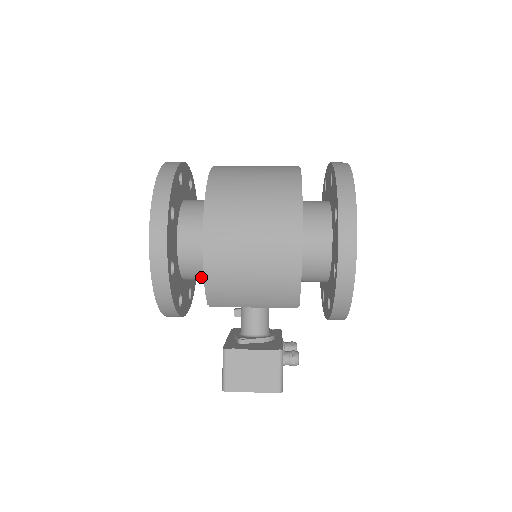
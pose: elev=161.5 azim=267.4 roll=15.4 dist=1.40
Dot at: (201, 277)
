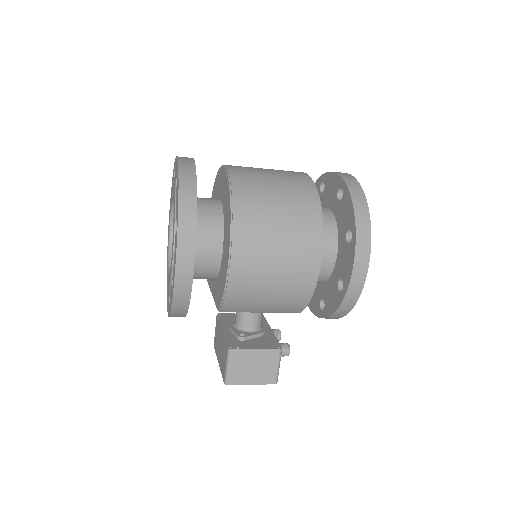
Dot at: (206, 278)
